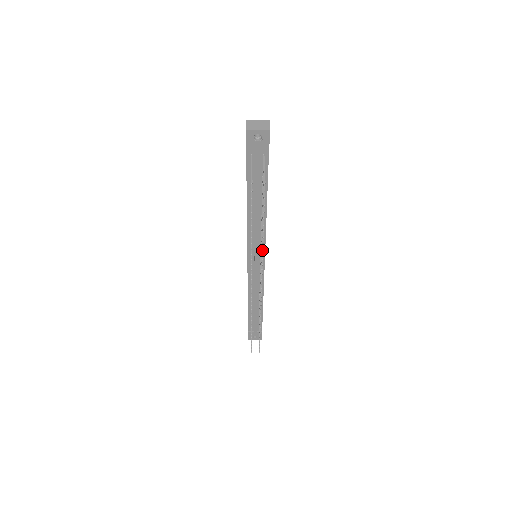
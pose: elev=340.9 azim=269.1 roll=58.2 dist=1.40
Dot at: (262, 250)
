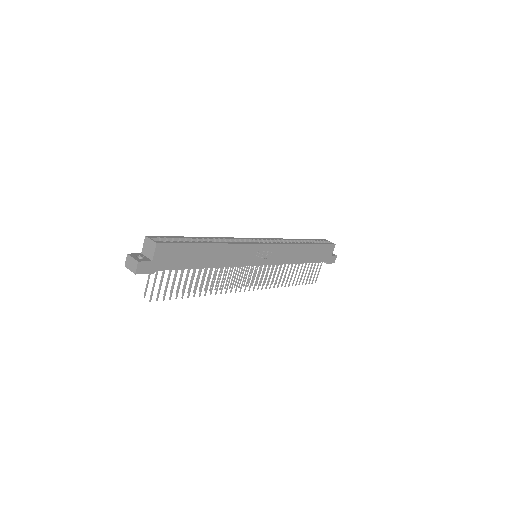
Dot at: (216, 290)
